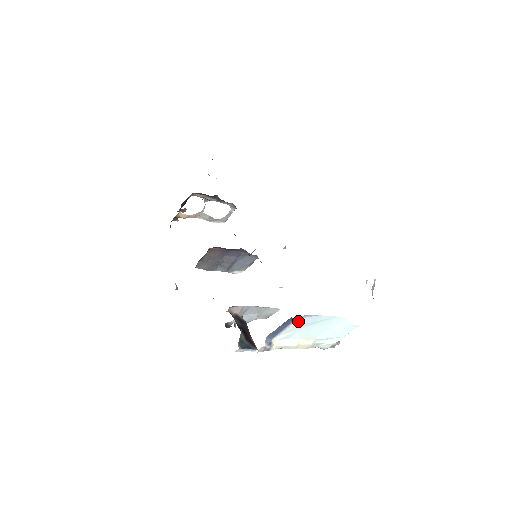
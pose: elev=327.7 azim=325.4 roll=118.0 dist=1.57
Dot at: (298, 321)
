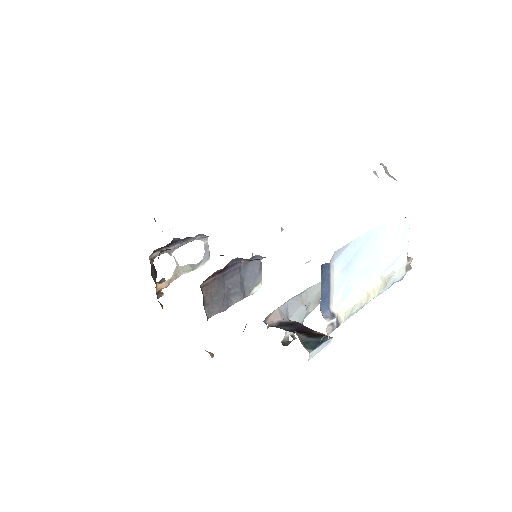
Dot at: (337, 265)
